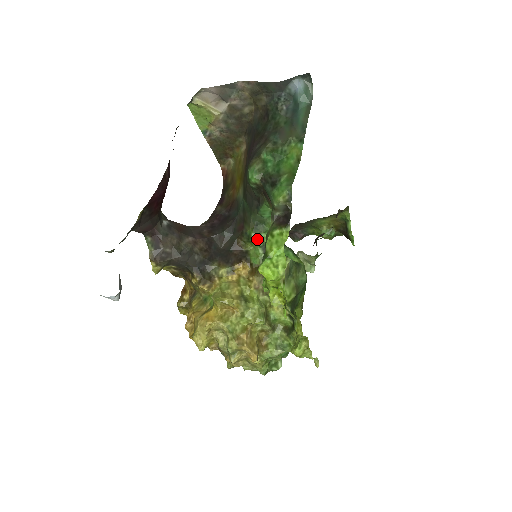
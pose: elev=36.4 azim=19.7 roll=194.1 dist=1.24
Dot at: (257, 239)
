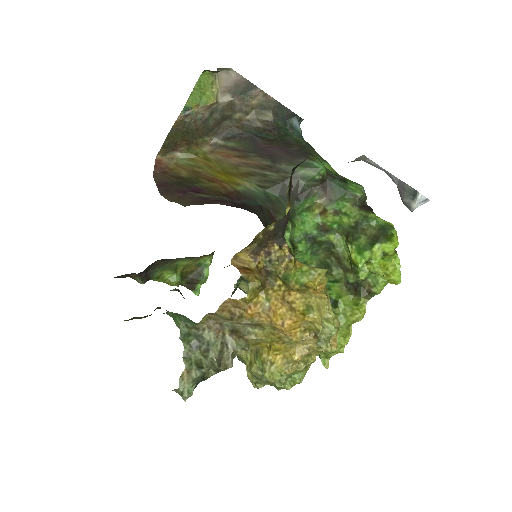
Dot at: (291, 231)
